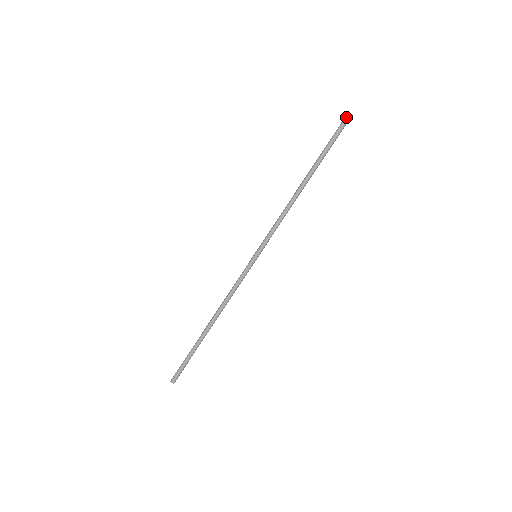
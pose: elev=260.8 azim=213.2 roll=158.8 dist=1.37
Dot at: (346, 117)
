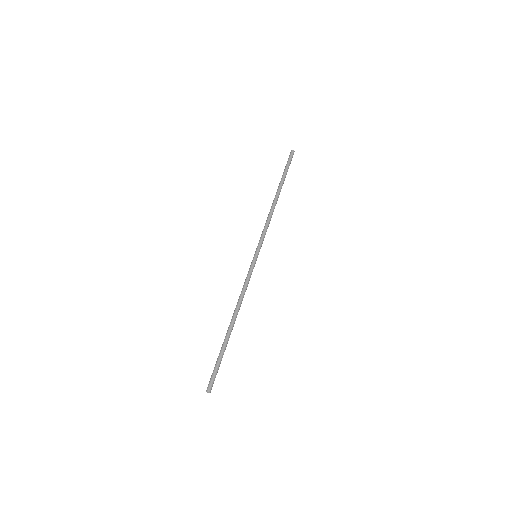
Dot at: (290, 153)
